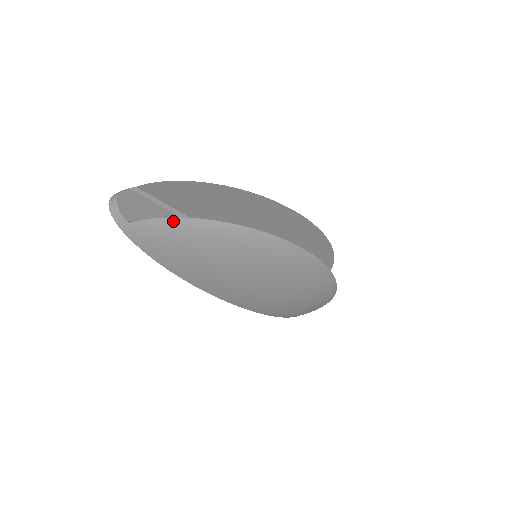
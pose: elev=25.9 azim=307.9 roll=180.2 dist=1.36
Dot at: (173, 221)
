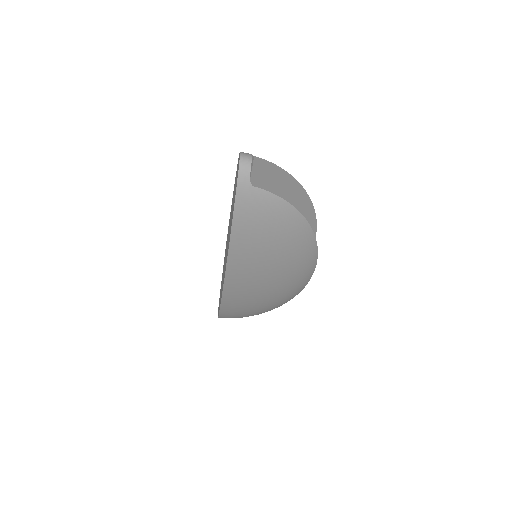
Dot at: (285, 204)
